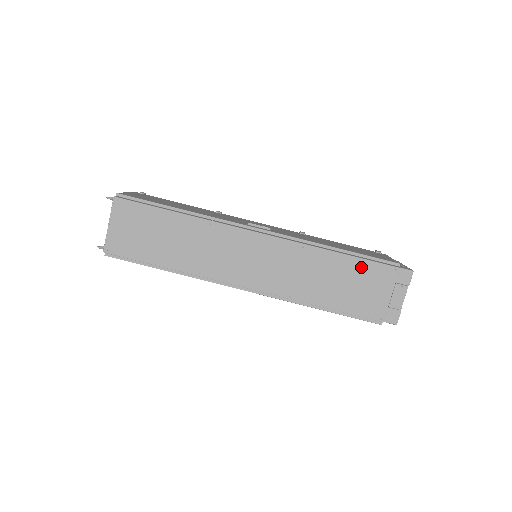
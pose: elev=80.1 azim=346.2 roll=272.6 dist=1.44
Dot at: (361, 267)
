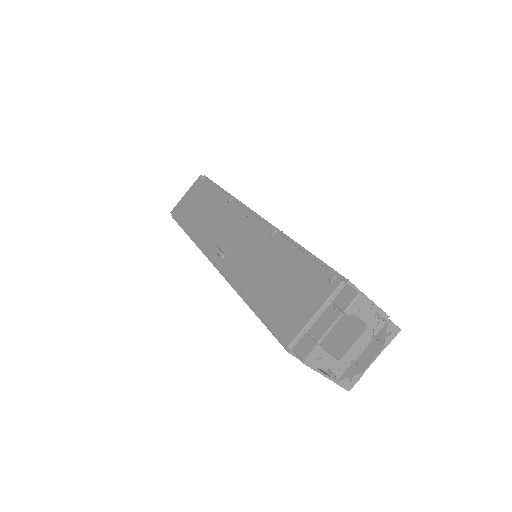
Dot at: occluded
